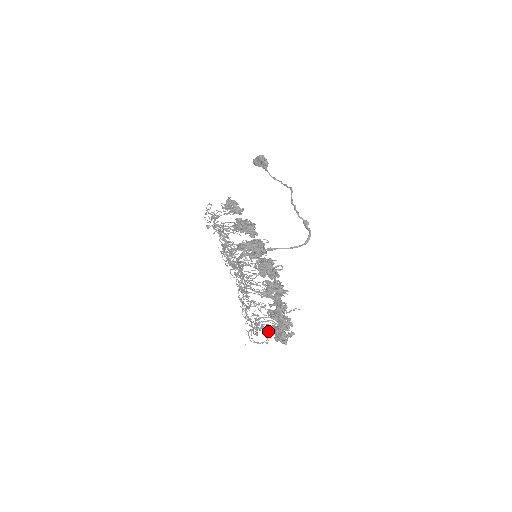
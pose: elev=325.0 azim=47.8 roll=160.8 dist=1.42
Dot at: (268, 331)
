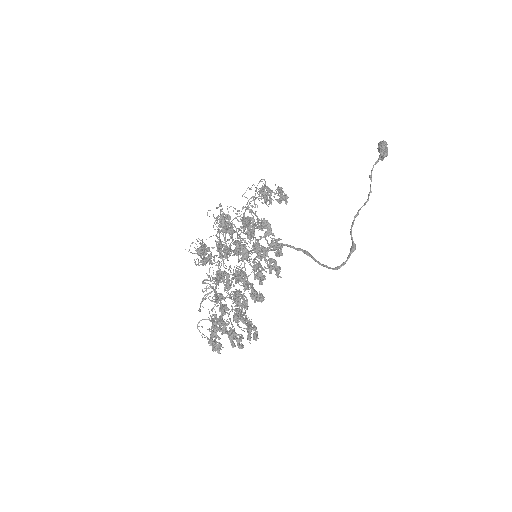
Dot at: (210, 331)
